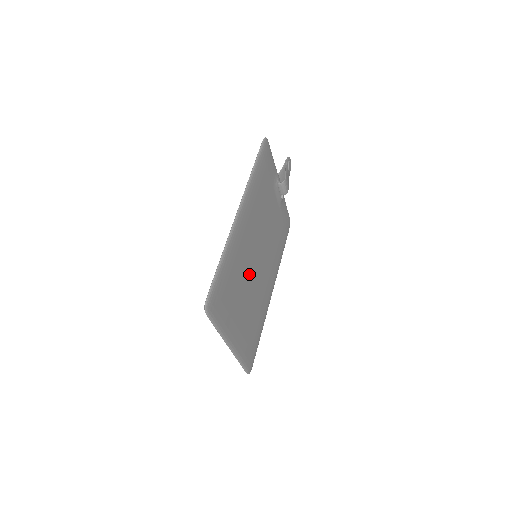
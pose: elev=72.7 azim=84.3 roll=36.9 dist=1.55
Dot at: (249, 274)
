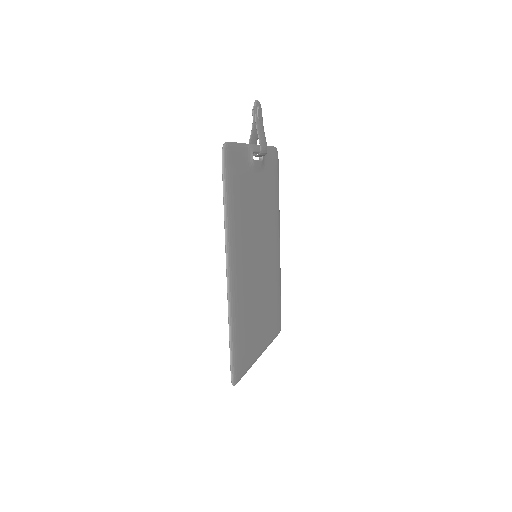
Dot at: (256, 288)
